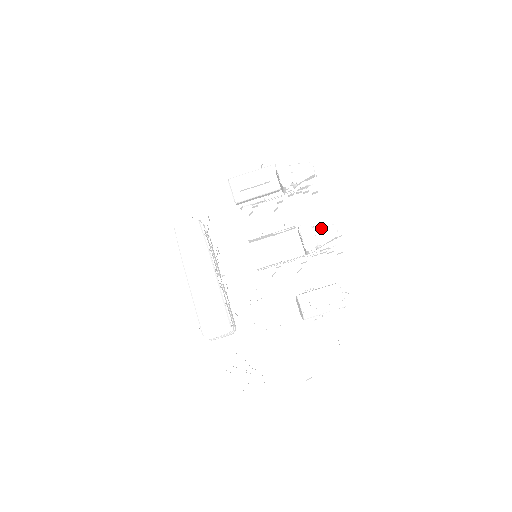
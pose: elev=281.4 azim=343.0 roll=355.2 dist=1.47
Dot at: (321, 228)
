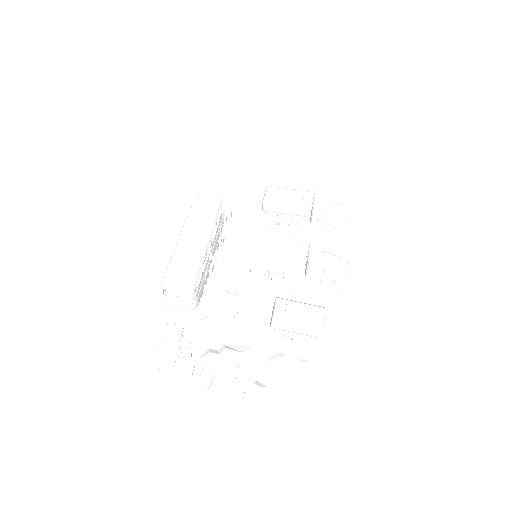
Dot at: (332, 255)
